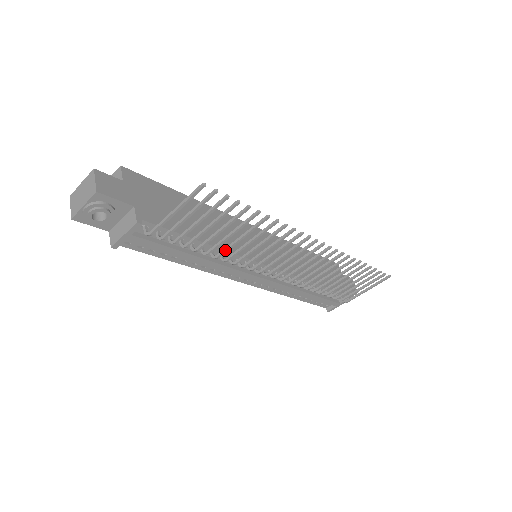
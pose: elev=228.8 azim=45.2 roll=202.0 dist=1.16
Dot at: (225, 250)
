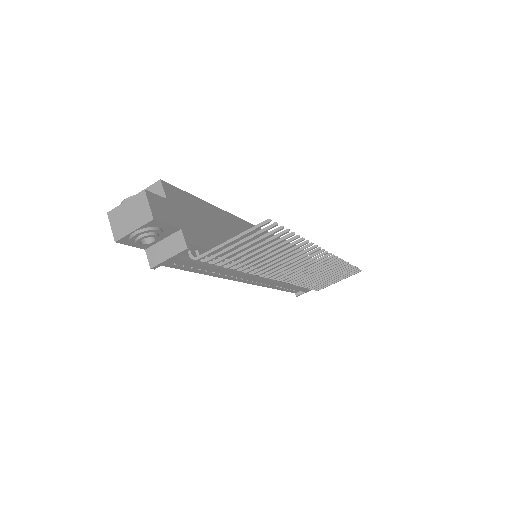
Dot at: (252, 265)
